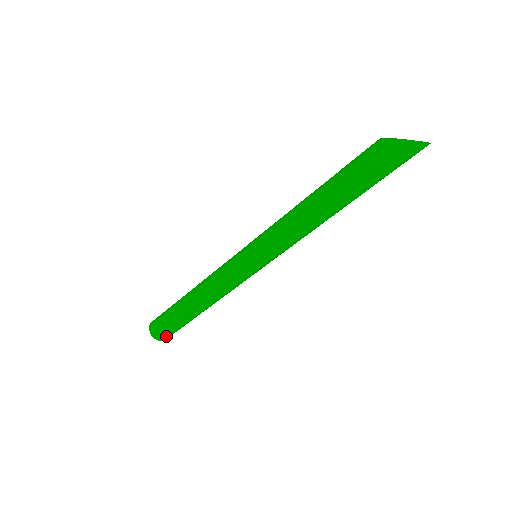
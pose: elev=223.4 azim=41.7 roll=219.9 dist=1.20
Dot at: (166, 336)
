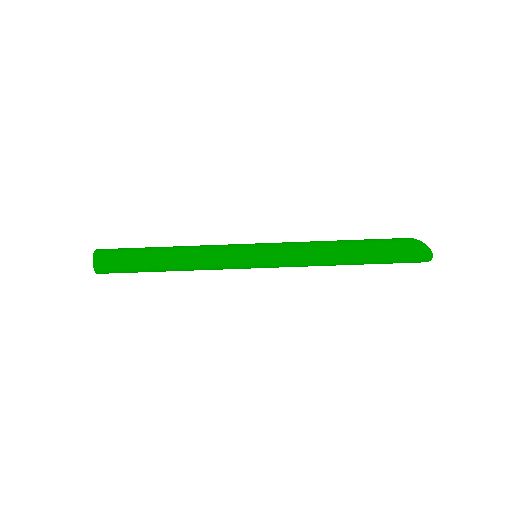
Dot at: (105, 264)
